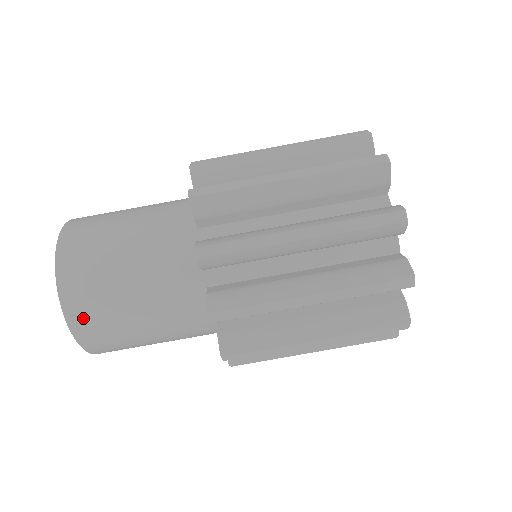
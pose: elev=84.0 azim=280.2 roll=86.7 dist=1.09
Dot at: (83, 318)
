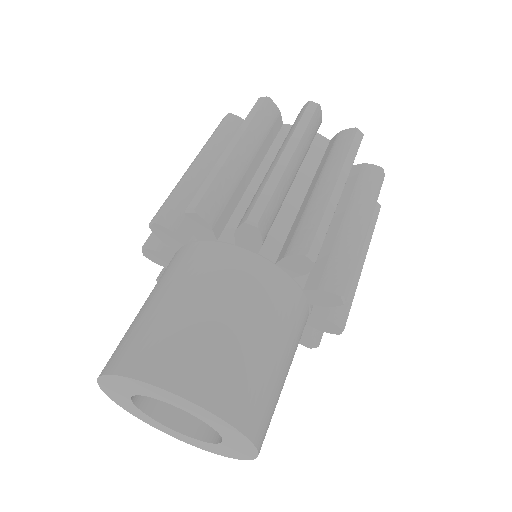
Dot at: (258, 420)
